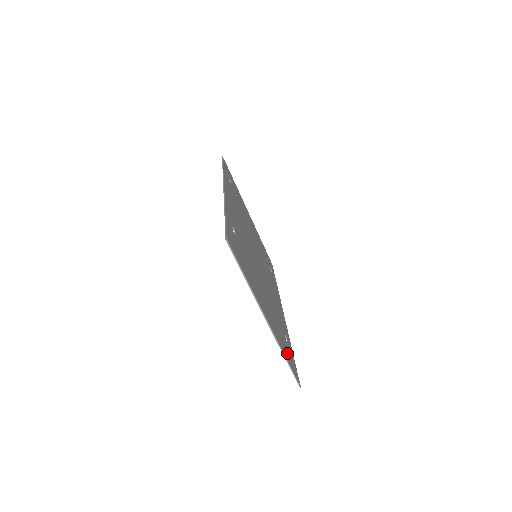
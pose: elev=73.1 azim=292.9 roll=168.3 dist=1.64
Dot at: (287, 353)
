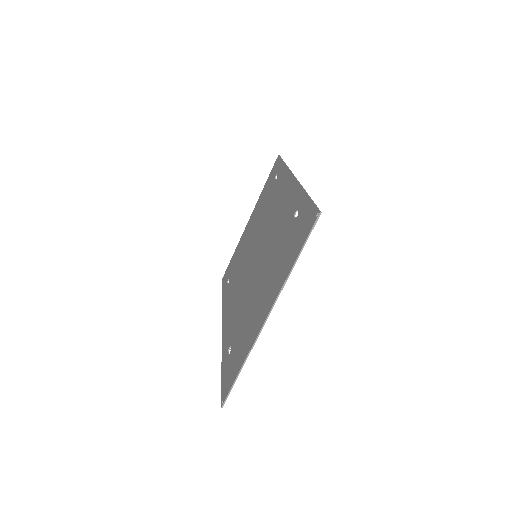
Dot at: occluded
